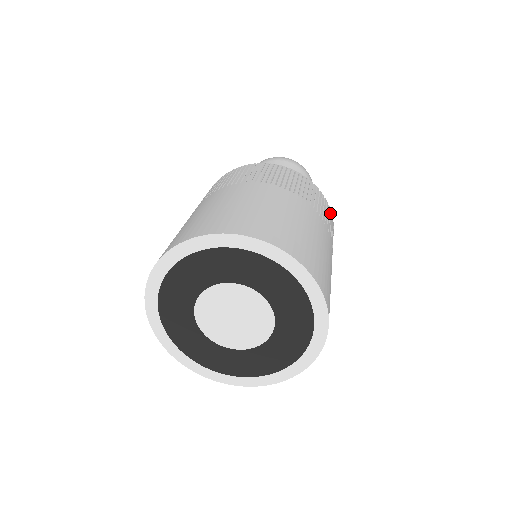
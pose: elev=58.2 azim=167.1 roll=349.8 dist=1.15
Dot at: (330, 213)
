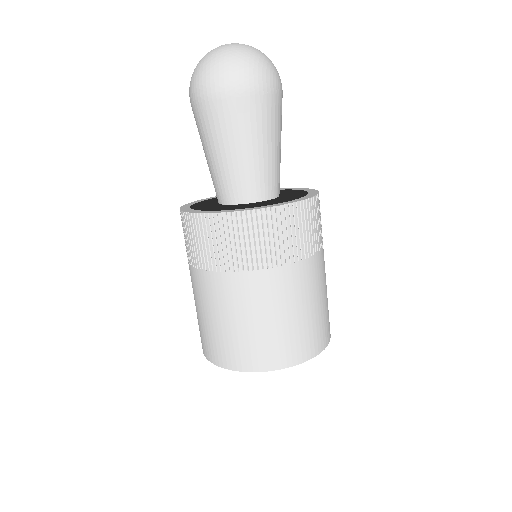
Dot at: occluded
